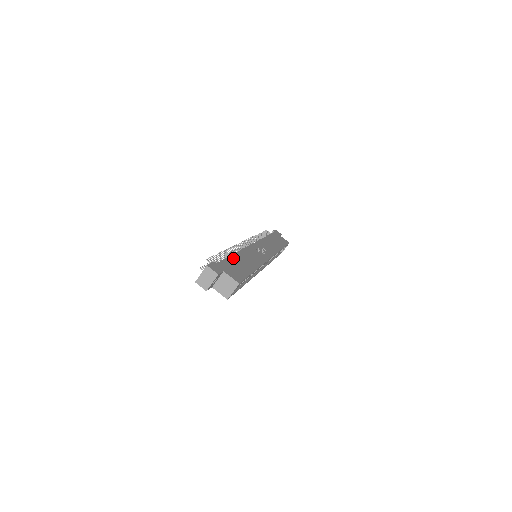
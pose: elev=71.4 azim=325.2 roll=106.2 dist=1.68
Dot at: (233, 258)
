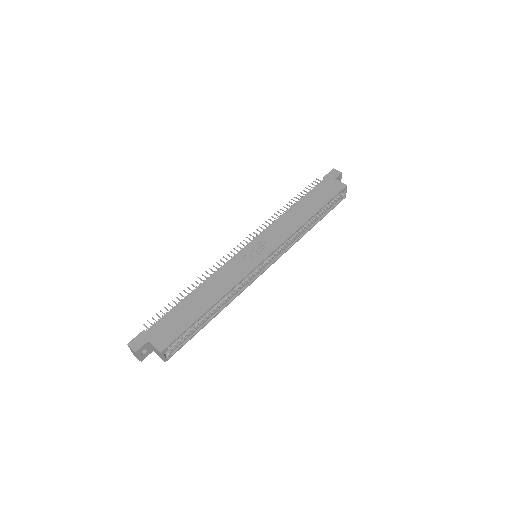
Dot at: (183, 303)
